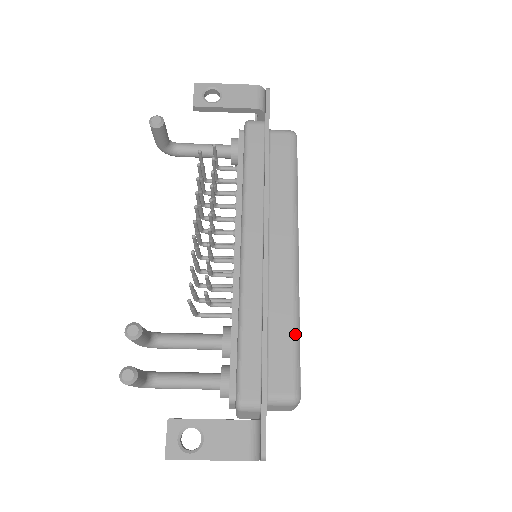
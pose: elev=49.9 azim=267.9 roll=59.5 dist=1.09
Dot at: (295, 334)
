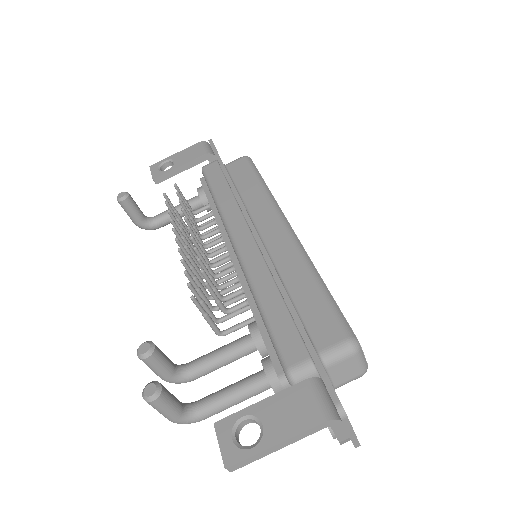
Dot at: (320, 287)
